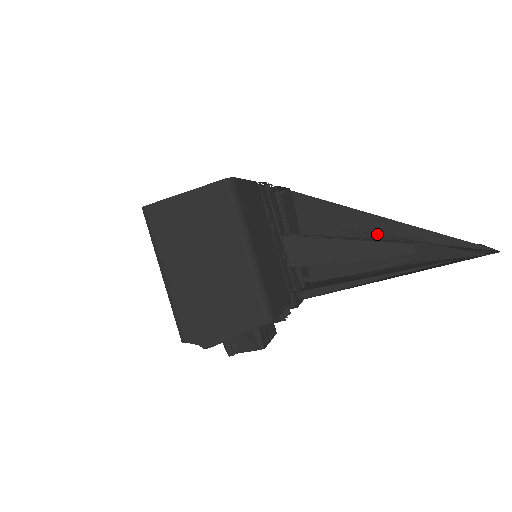
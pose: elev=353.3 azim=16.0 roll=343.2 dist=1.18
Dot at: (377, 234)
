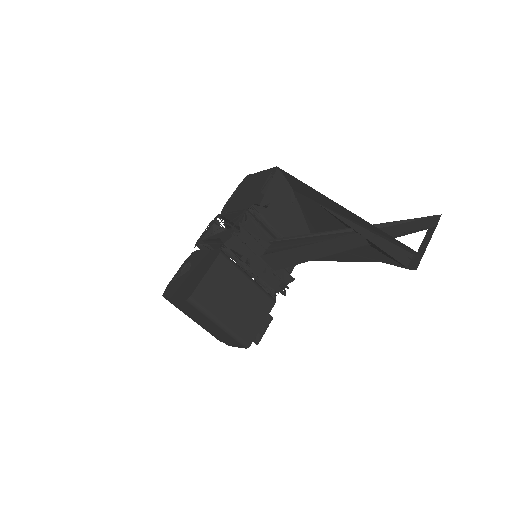
Dot at: (344, 219)
